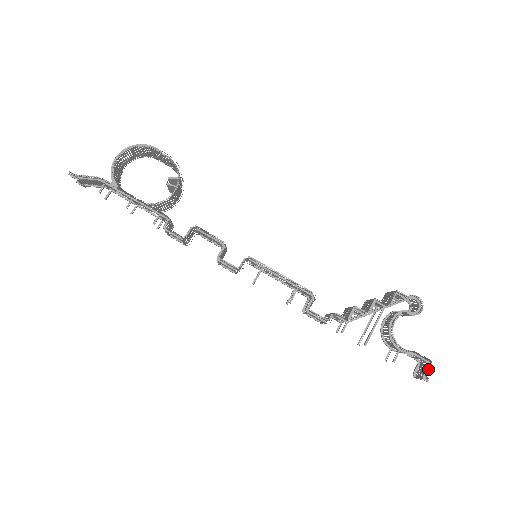
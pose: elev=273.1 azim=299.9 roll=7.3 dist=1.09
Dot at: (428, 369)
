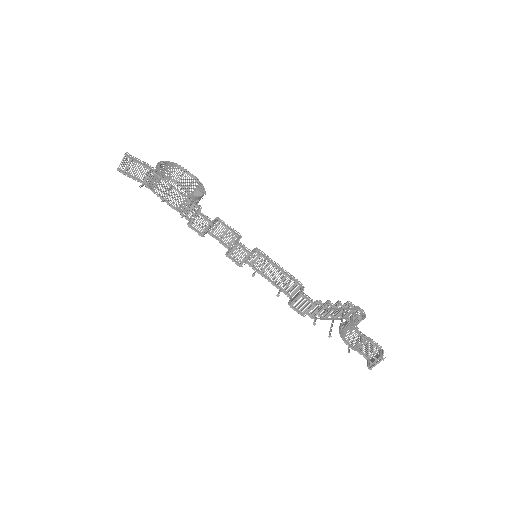
Dot at: (382, 352)
